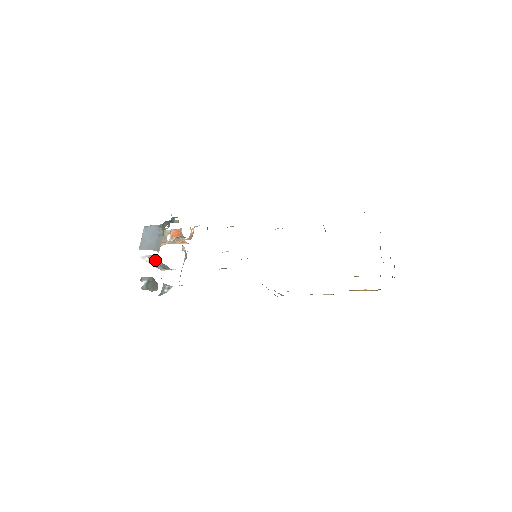
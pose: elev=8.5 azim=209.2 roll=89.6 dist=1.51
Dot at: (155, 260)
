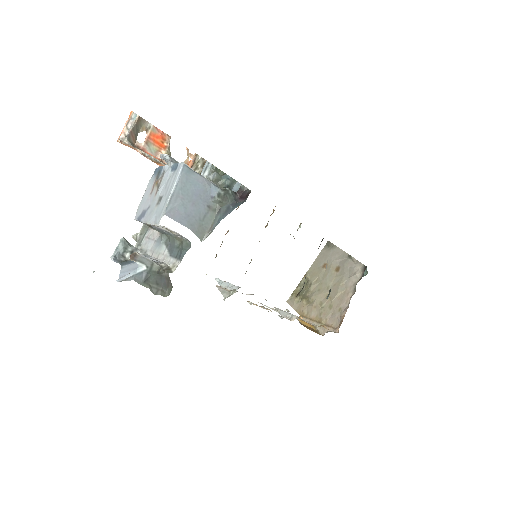
Dot at: (169, 231)
